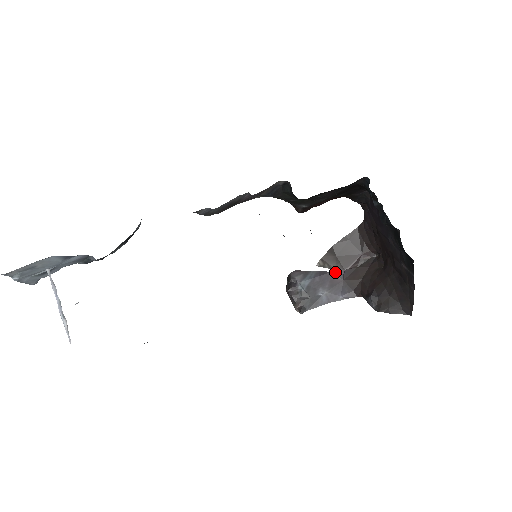
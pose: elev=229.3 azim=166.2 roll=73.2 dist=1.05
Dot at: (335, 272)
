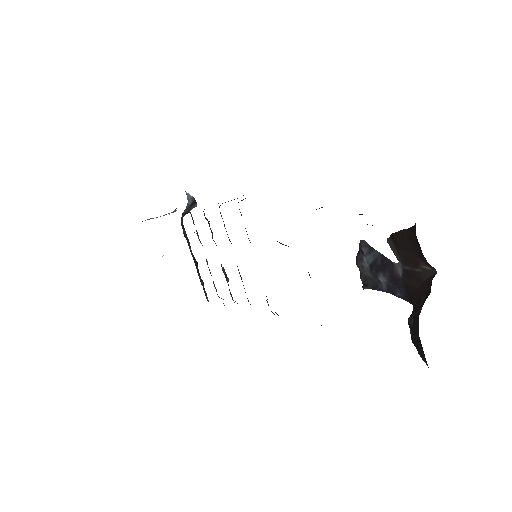
Dot at: (395, 264)
